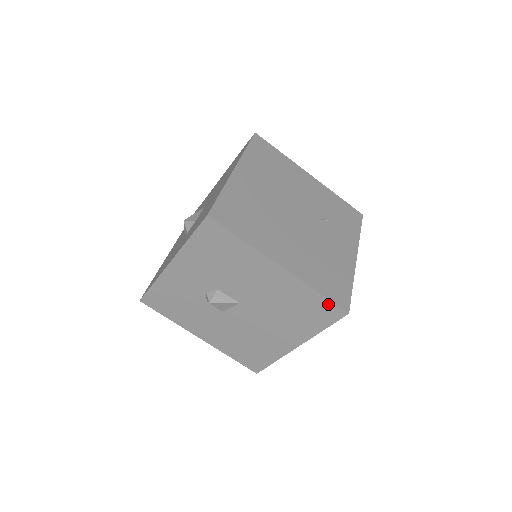
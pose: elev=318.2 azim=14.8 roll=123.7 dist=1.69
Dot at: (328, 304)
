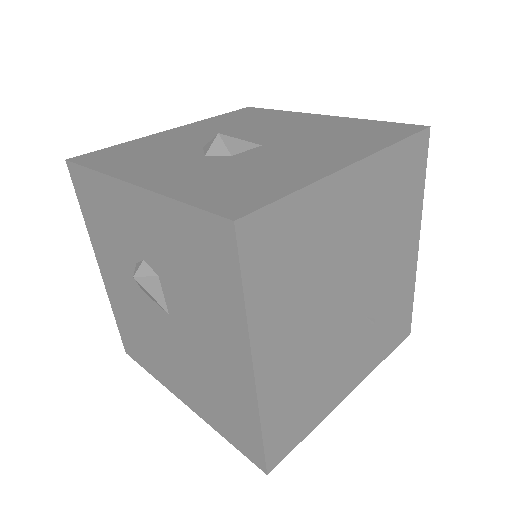
Dot at: (258, 445)
